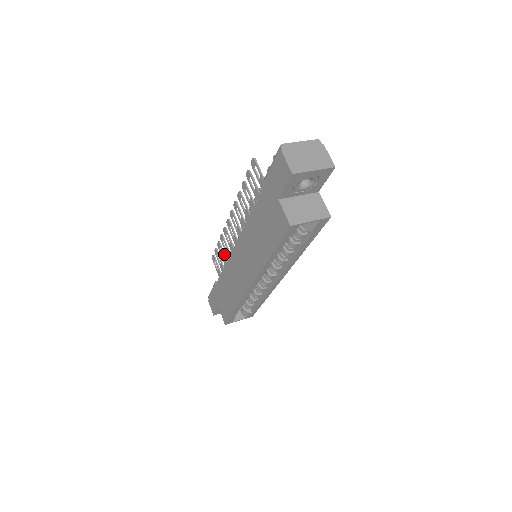
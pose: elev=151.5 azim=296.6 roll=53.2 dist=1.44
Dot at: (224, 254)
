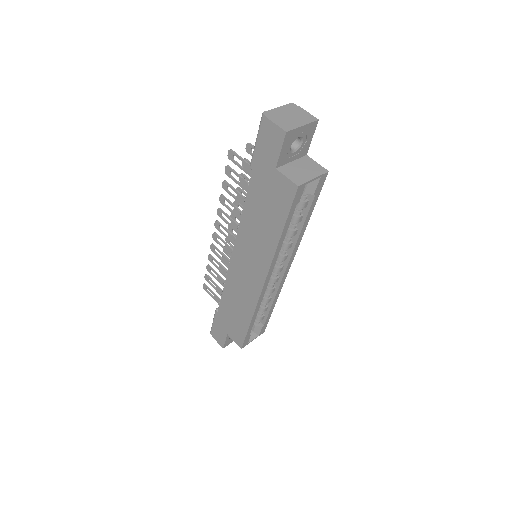
Dot at: (218, 274)
